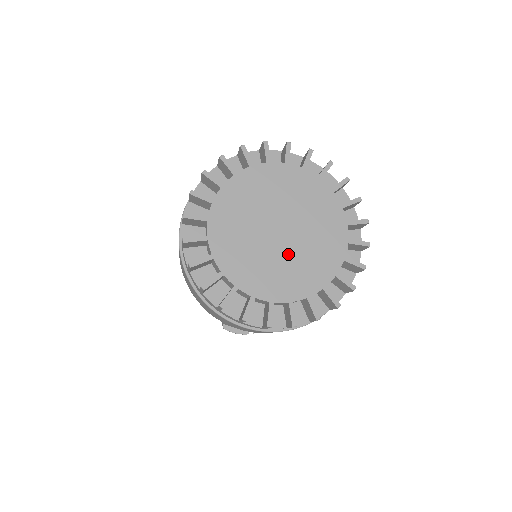
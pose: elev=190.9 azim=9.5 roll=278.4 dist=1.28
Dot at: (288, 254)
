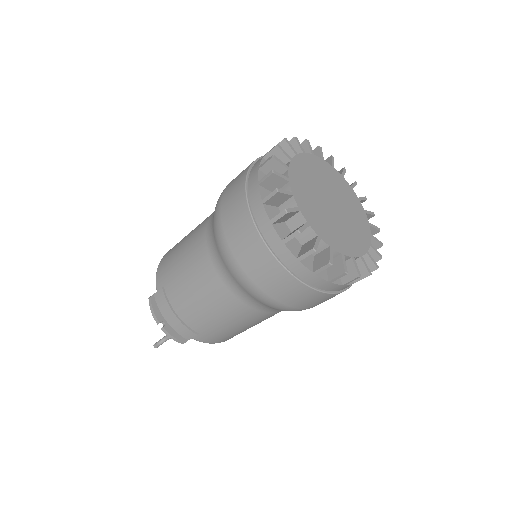
Dot at: (327, 213)
